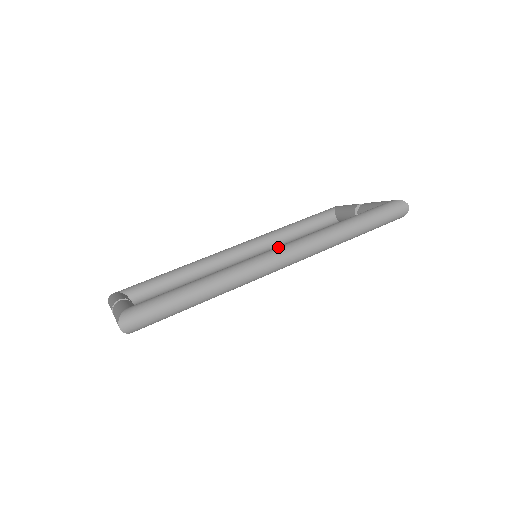
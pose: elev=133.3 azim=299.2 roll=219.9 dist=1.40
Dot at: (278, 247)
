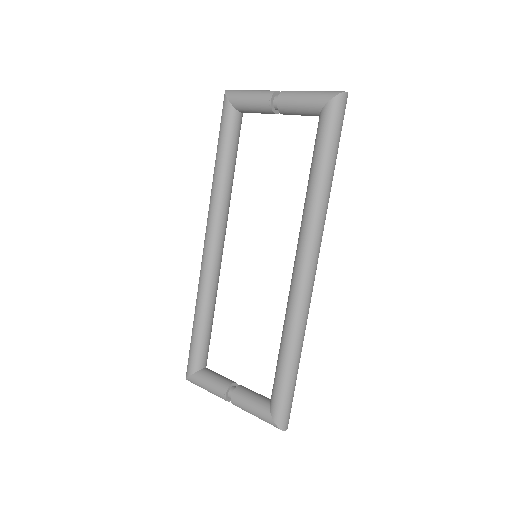
Dot at: (301, 267)
